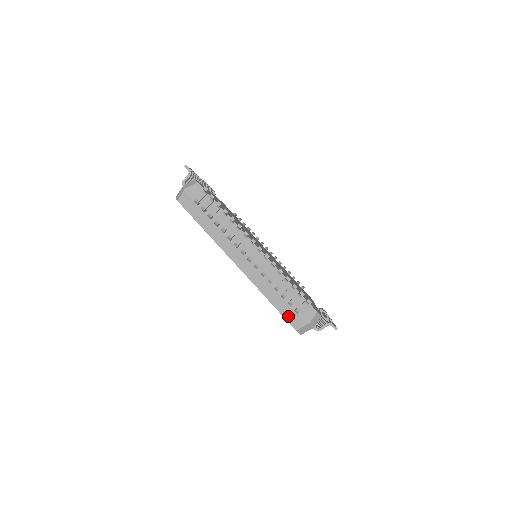
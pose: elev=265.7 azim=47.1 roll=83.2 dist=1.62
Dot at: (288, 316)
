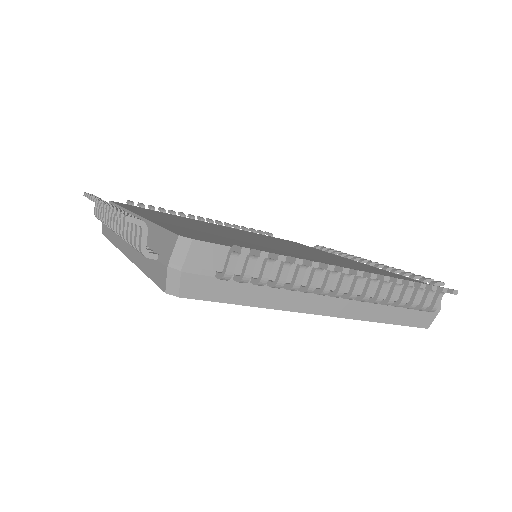
Dot at: (414, 321)
